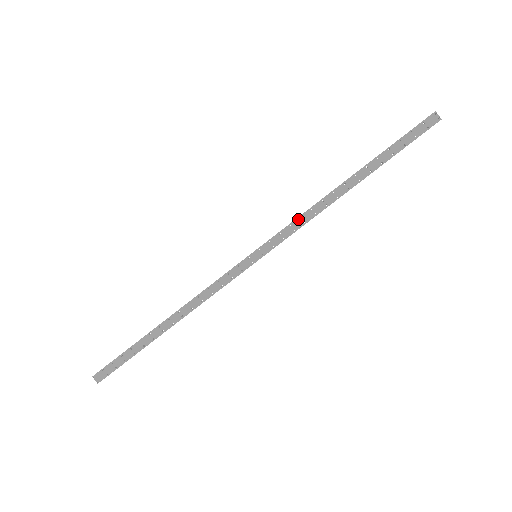
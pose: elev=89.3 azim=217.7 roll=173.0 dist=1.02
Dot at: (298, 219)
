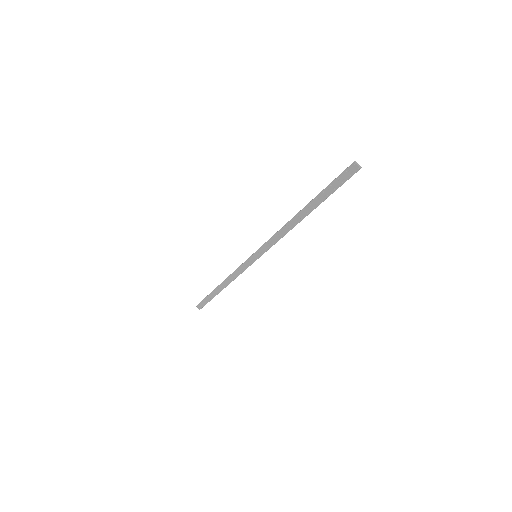
Dot at: (274, 237)
